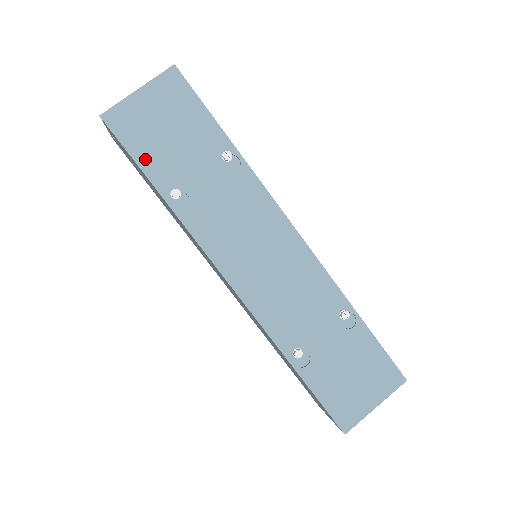
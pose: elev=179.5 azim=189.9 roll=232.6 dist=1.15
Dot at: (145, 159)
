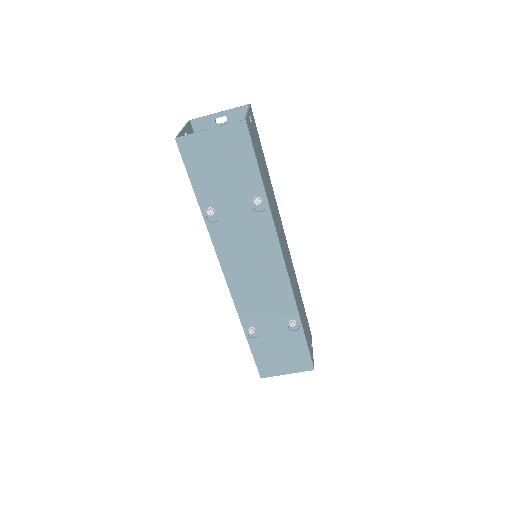
Dot at: (197, 180)
